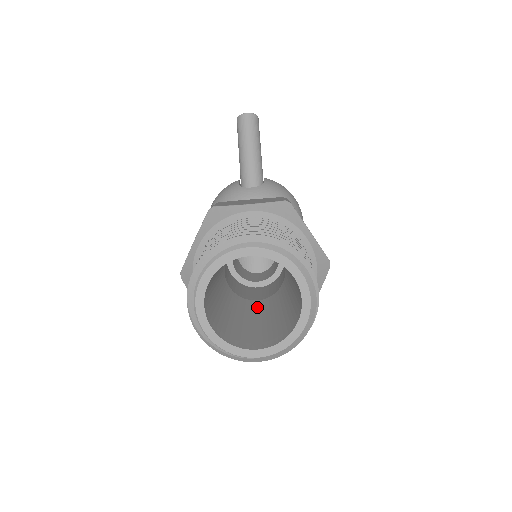
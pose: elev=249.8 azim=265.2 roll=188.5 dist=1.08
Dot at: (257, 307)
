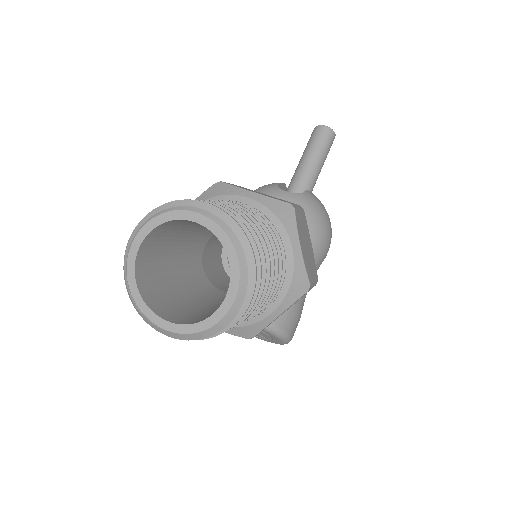
Dot at: (215, 295)
